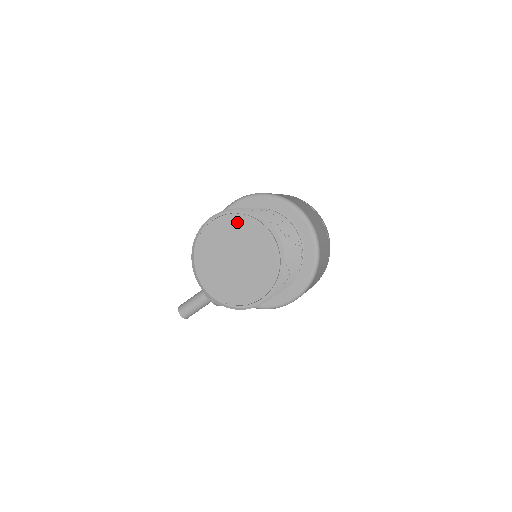
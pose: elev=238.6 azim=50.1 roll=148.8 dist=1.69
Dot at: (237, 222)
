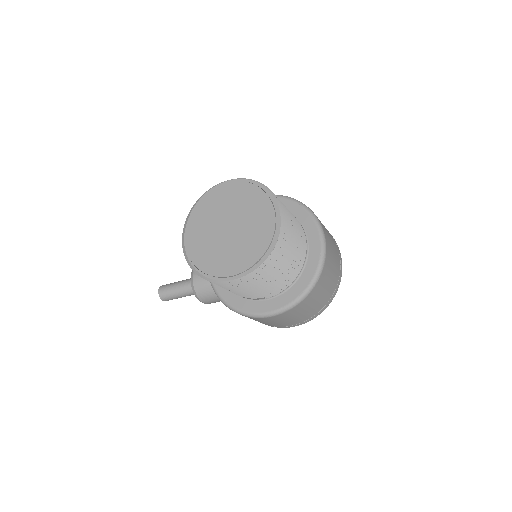
Dot at: (248, 192)
